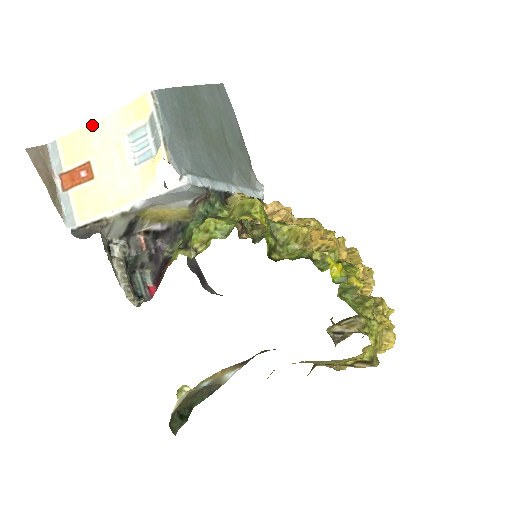
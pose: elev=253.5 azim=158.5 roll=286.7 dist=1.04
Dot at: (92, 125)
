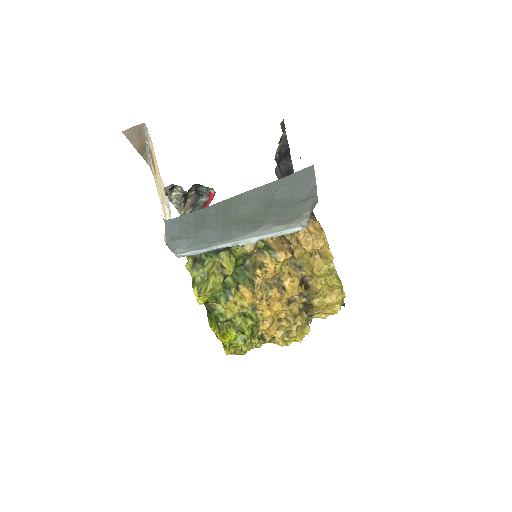
Dot at: (156, 162)
